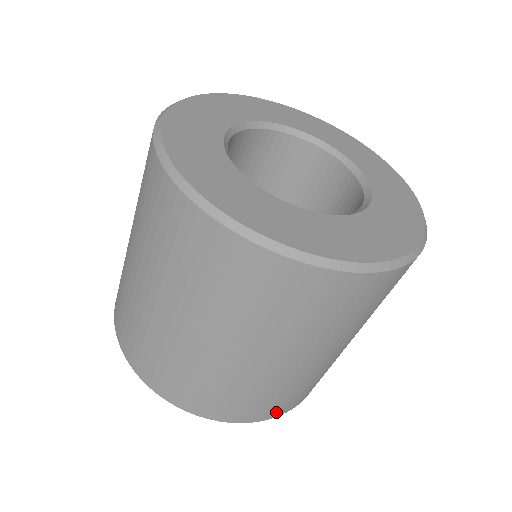
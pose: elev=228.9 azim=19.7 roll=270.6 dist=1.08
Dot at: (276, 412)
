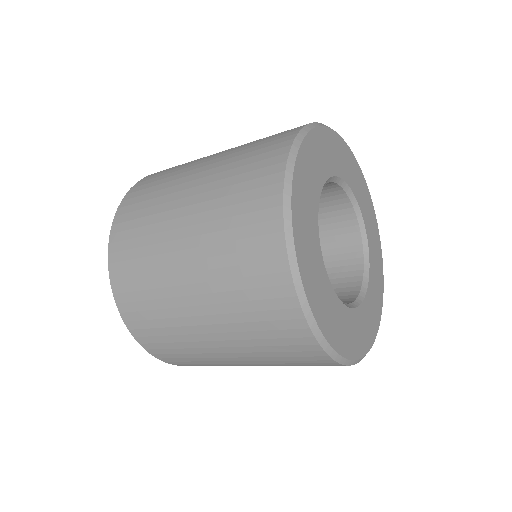
Dot at: occluded
